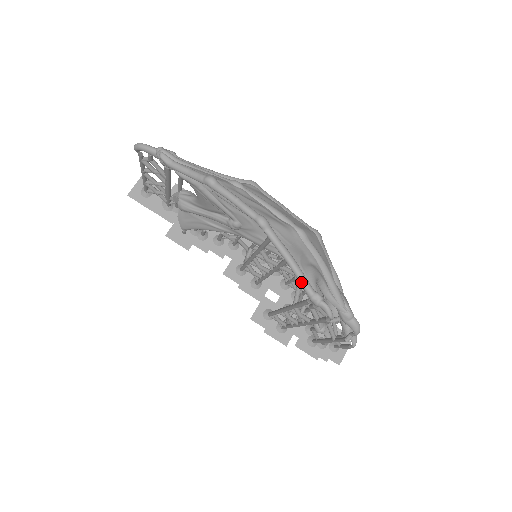
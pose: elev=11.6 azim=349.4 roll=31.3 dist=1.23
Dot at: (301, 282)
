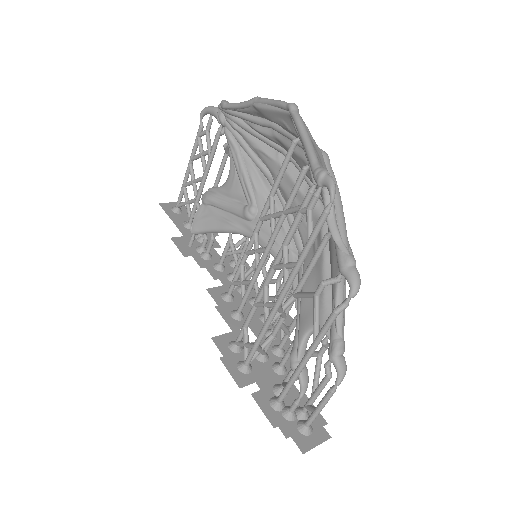
Dot at: (311, 156)
